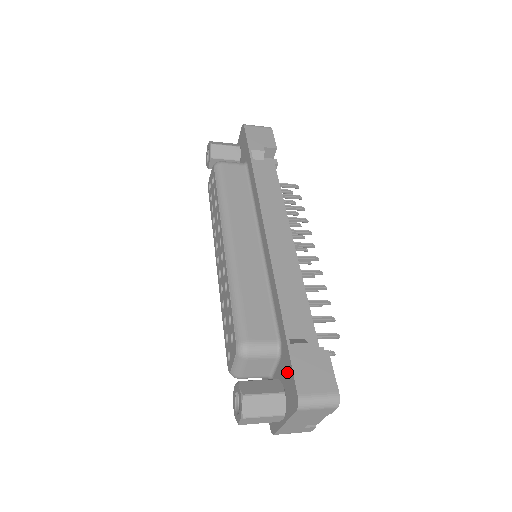
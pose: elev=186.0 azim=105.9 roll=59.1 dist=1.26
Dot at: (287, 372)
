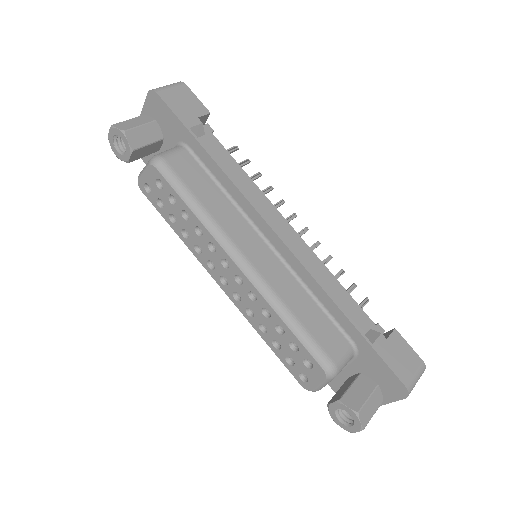
Dot at: (377, 369)
